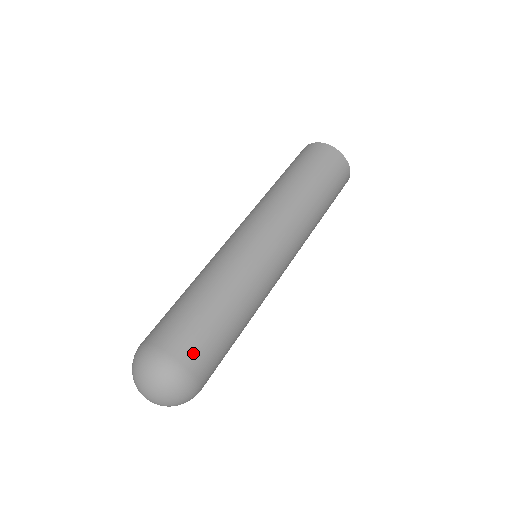
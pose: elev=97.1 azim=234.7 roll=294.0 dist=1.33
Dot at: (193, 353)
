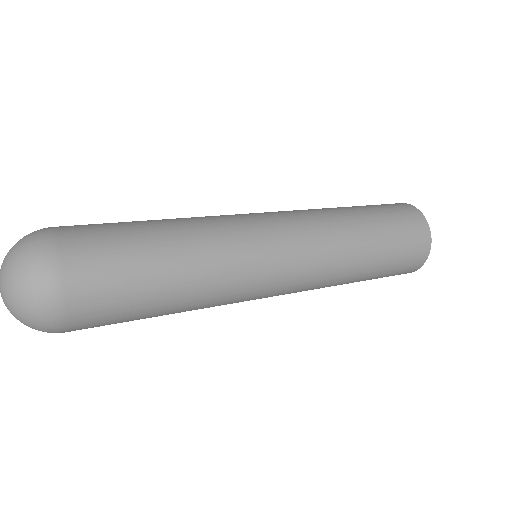
Dot at: (89, 297)
